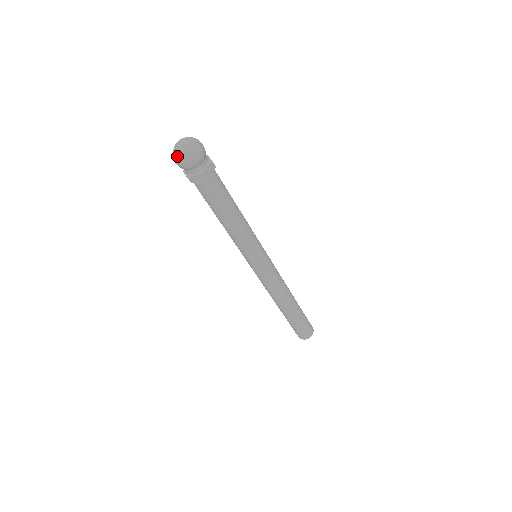
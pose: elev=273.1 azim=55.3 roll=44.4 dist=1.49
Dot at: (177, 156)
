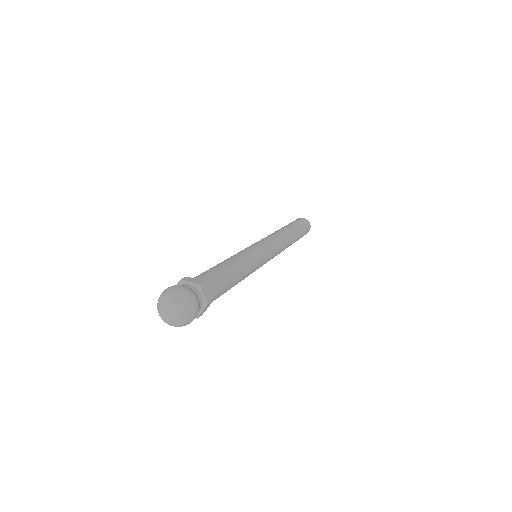
Dot at: (180, 326)
